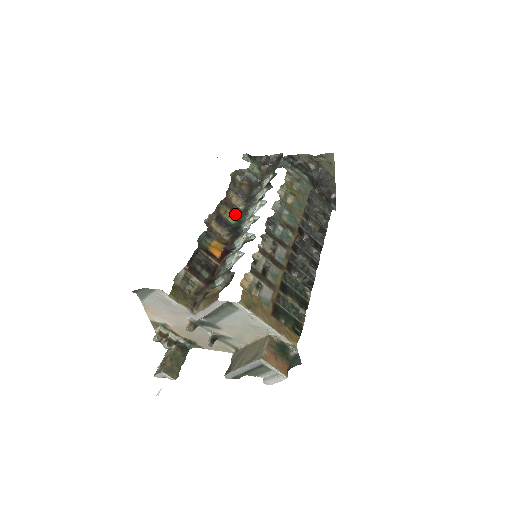
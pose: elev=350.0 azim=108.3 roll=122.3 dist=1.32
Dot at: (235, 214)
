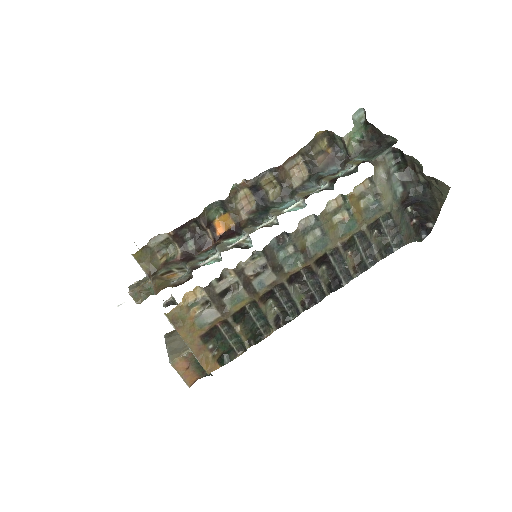
Dot at: (281, 189)
